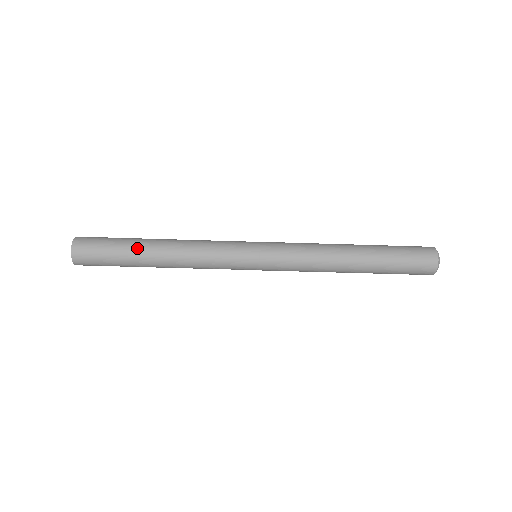
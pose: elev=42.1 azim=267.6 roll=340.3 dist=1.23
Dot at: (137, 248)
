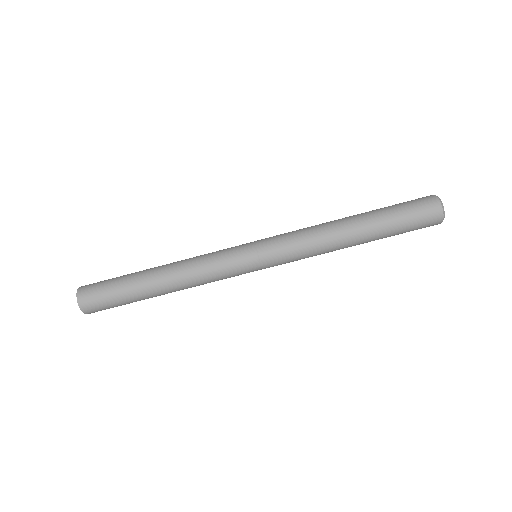
Dot at: (138, 276)
